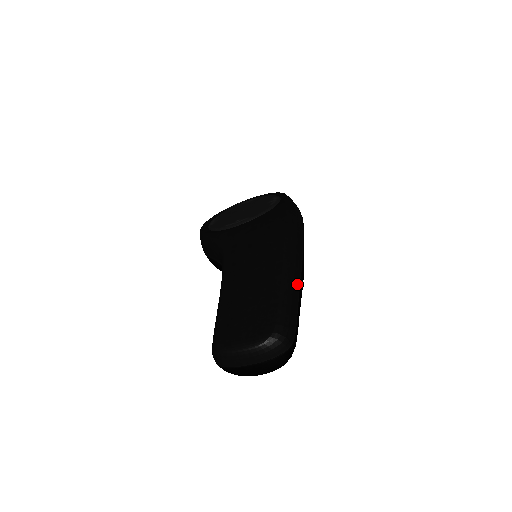
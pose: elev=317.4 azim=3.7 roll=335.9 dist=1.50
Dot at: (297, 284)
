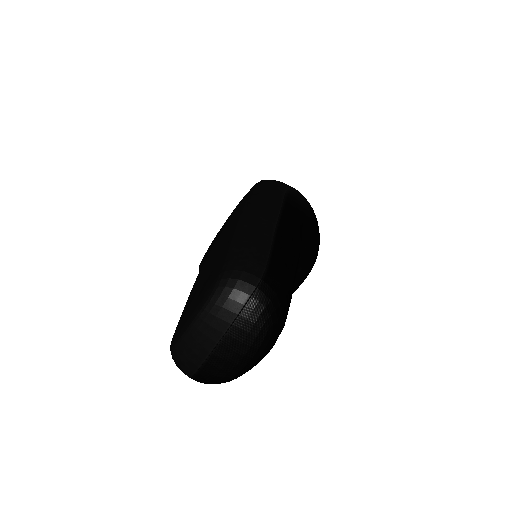
Dot at: (269, 222)
